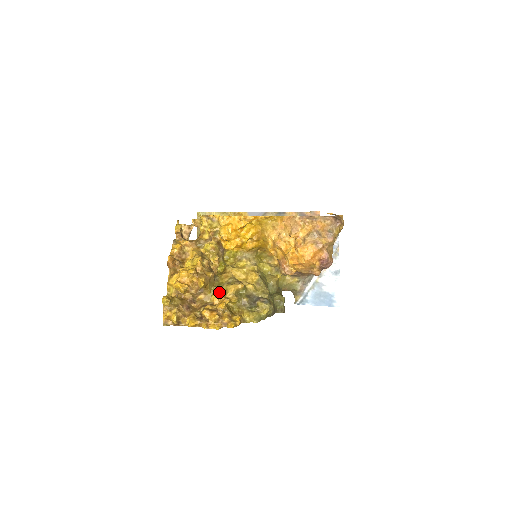
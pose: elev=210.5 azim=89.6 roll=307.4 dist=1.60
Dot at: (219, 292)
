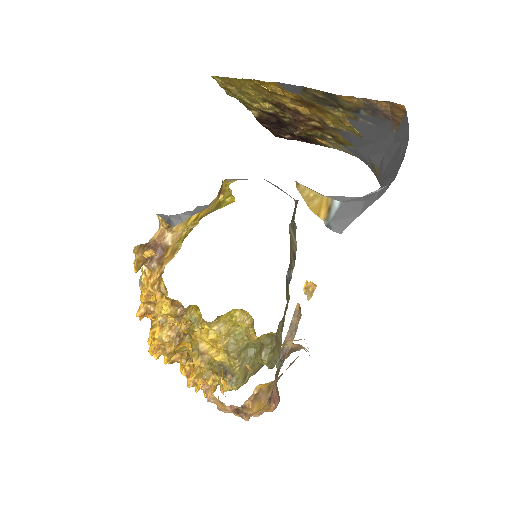
Dot at: (192, 355)
